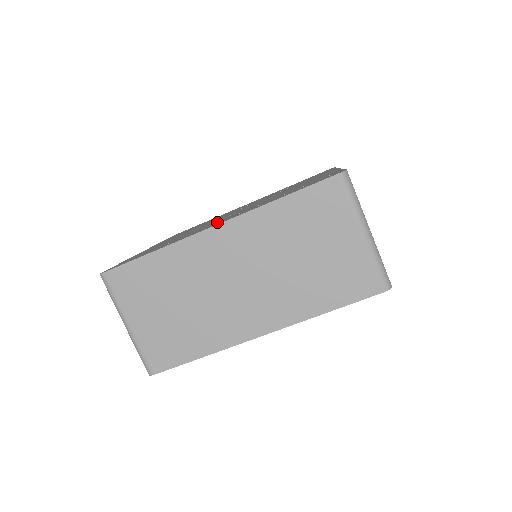
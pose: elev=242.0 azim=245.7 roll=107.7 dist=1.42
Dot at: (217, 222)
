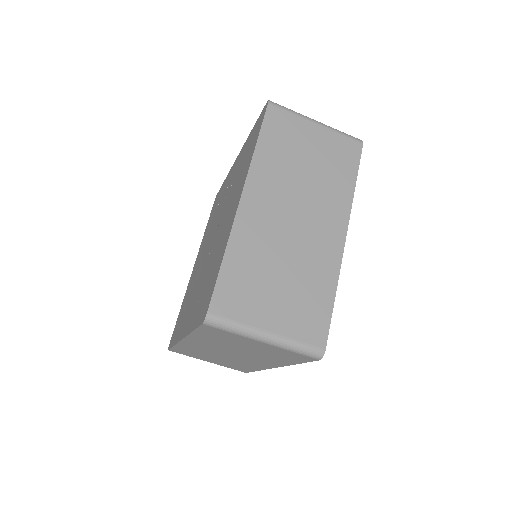
Dot at: (191, 305)
